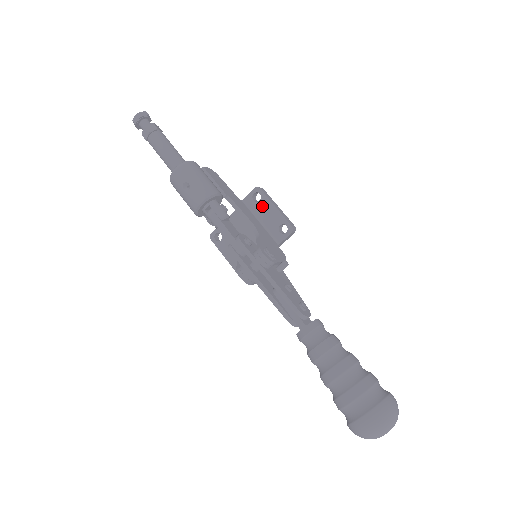
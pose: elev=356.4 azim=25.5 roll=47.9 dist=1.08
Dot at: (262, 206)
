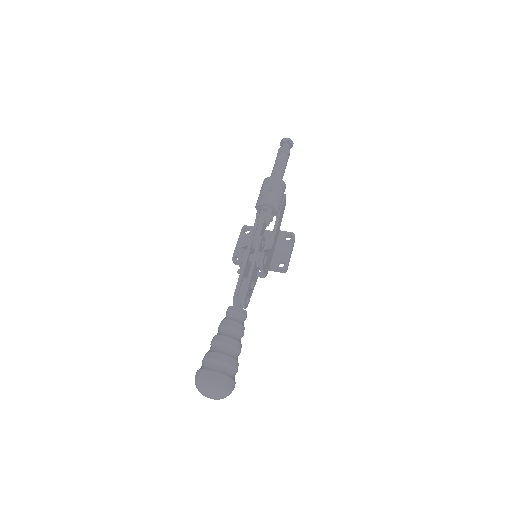
Dot at: (286, 244)
